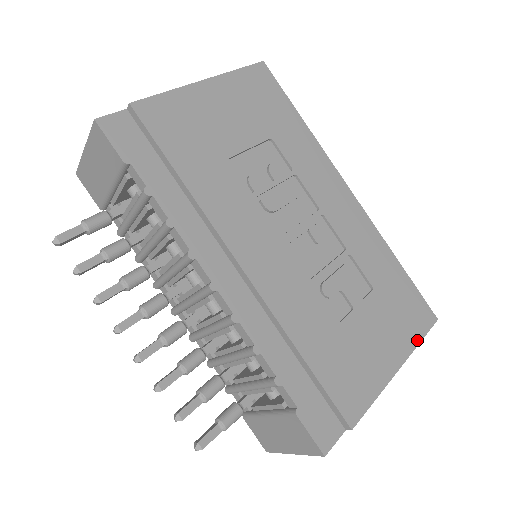
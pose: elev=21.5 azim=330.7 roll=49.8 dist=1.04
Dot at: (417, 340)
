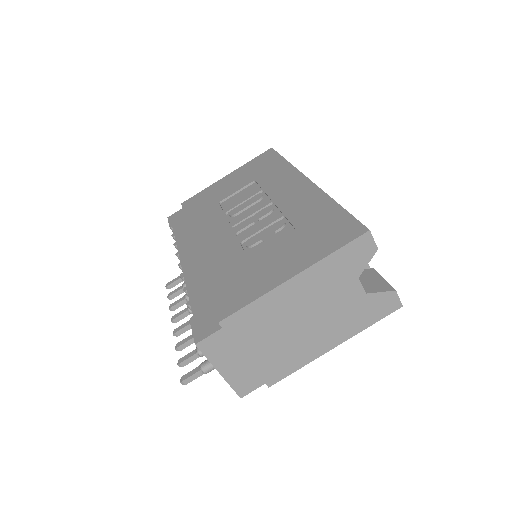
Dot at: (328, 252)
